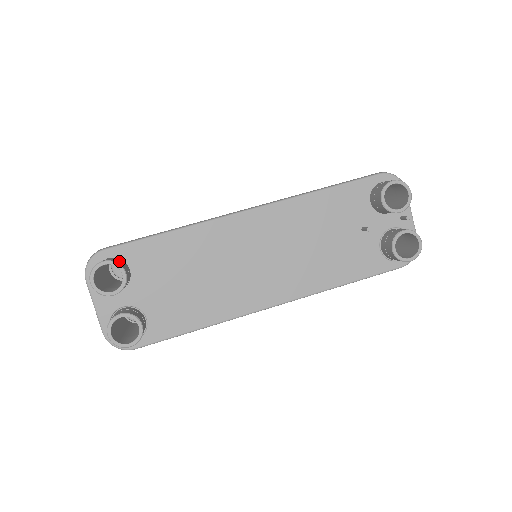
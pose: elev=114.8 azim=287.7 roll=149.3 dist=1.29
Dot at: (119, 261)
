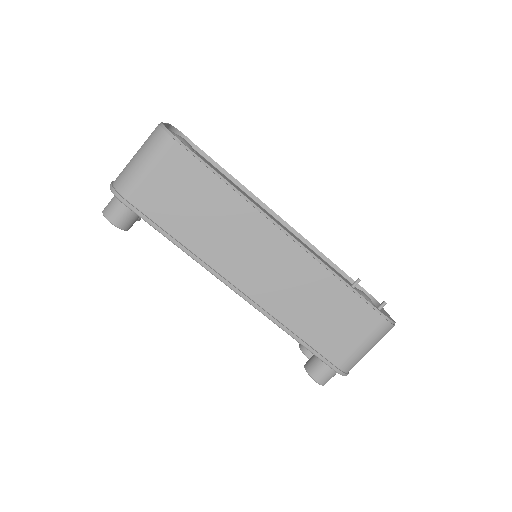
Dot at: (129, 221)
